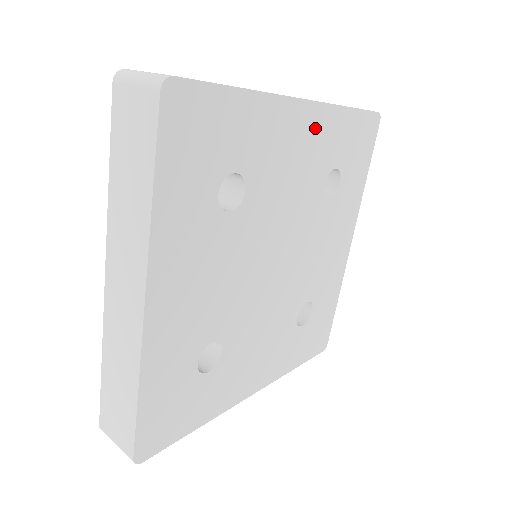
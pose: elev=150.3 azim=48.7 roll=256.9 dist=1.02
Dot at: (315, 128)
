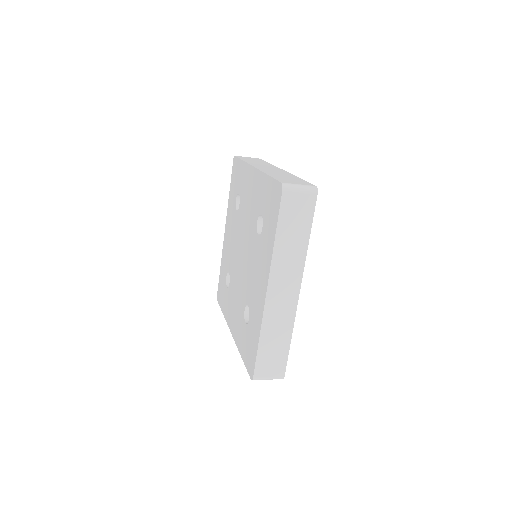
Dot at: occluded
